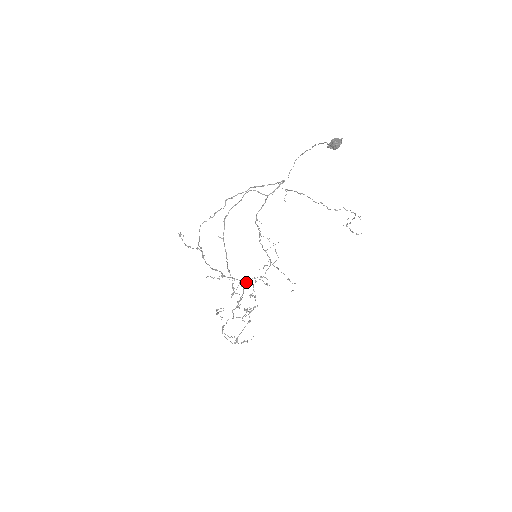
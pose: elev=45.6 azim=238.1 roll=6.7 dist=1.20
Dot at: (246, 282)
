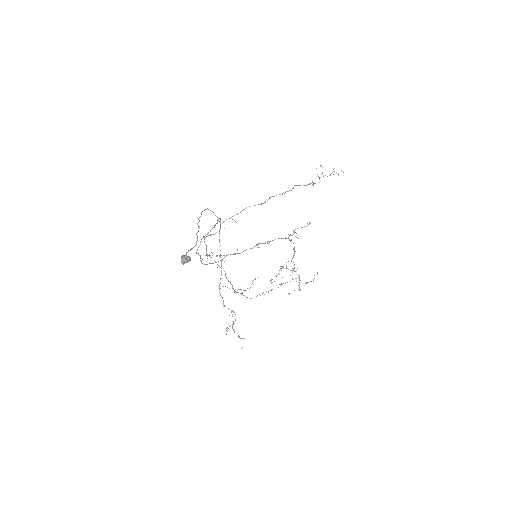
Dot at: (287, 238)
